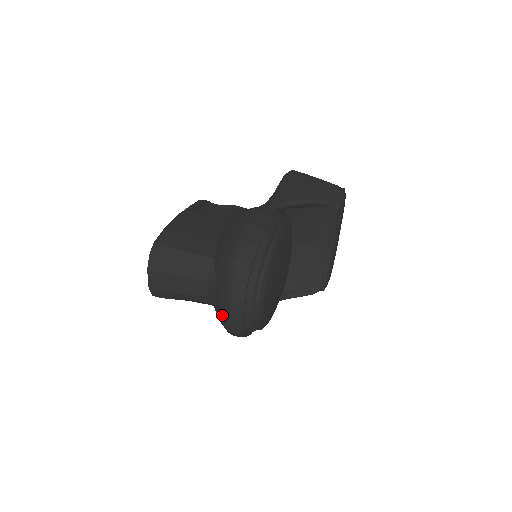
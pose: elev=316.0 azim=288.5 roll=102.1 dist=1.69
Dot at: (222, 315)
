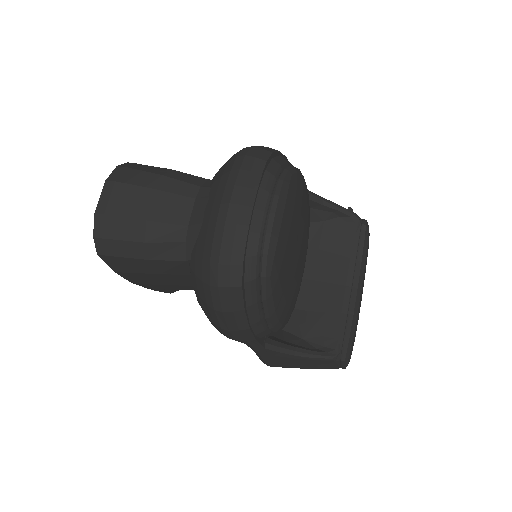
Dot at: (210, 230)
